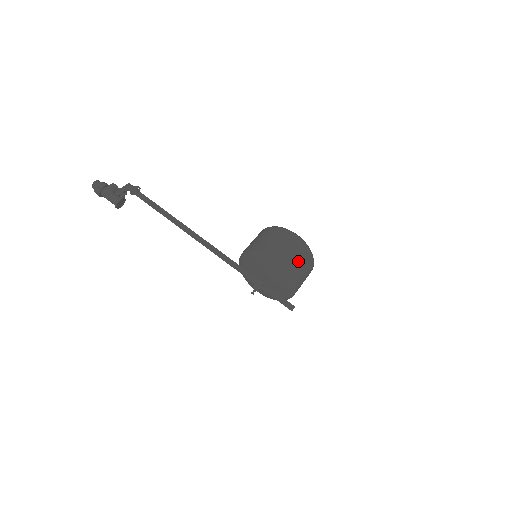
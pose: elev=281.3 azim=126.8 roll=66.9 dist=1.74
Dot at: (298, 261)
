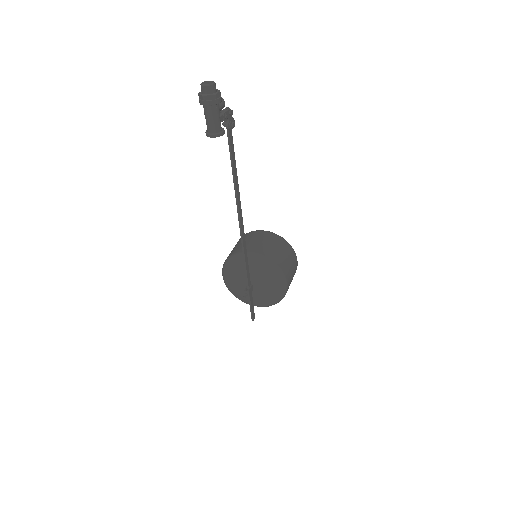
Dot at: occluded
